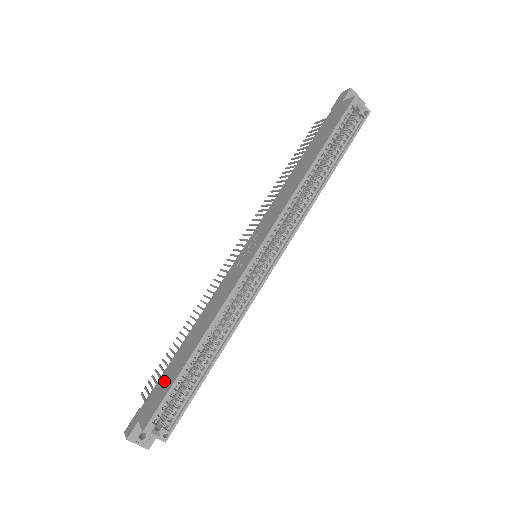
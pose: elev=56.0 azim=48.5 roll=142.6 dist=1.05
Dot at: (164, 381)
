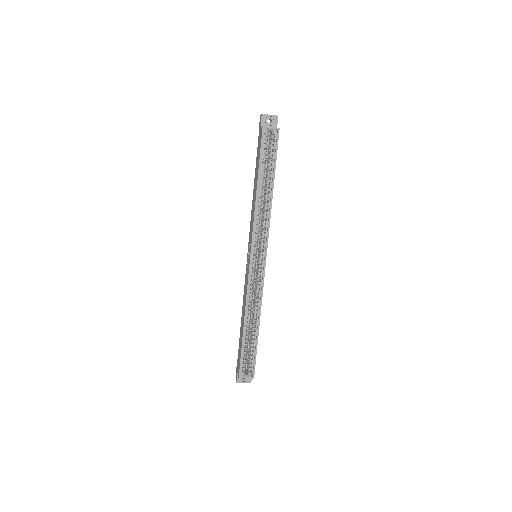
Dot at: (239, 347)
